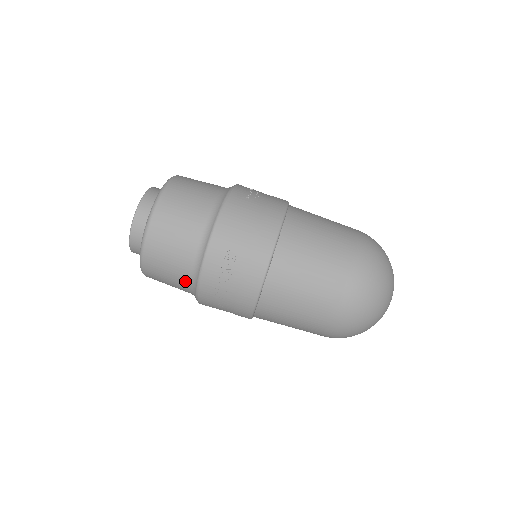
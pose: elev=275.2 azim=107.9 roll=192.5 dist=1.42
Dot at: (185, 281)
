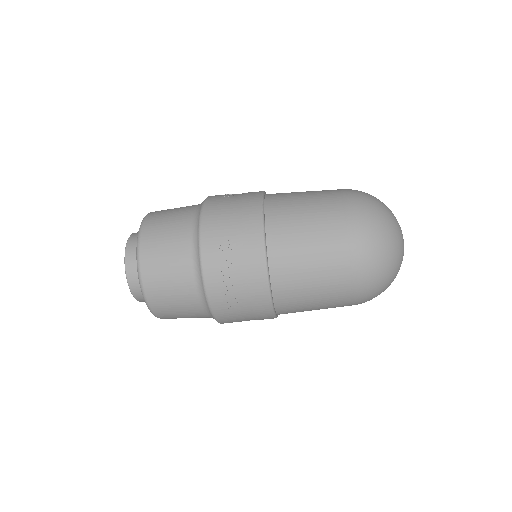
Dot at: occluded
